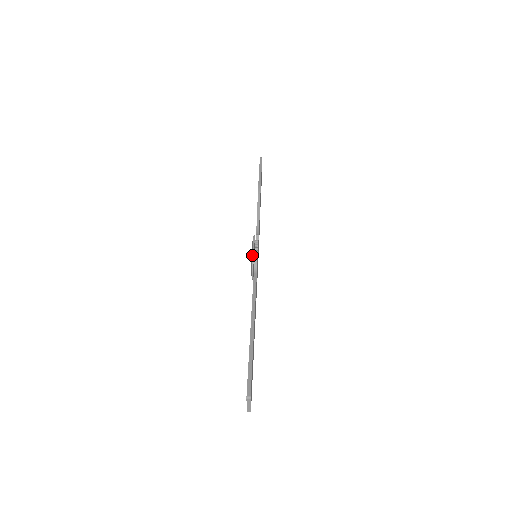
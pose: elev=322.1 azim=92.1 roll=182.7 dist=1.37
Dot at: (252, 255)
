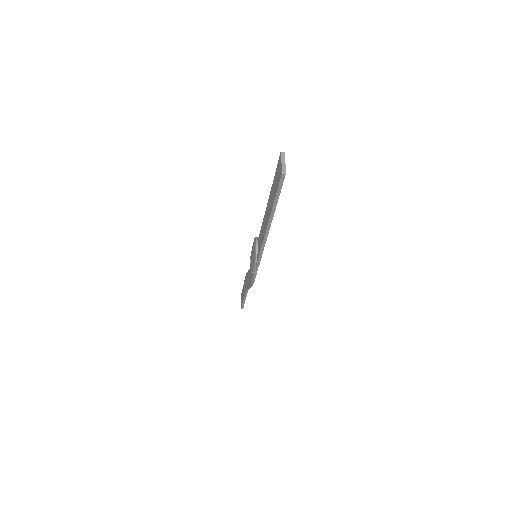
Dot at: occluded
